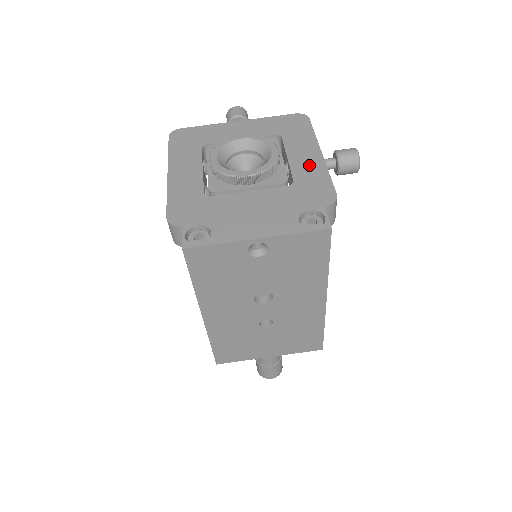
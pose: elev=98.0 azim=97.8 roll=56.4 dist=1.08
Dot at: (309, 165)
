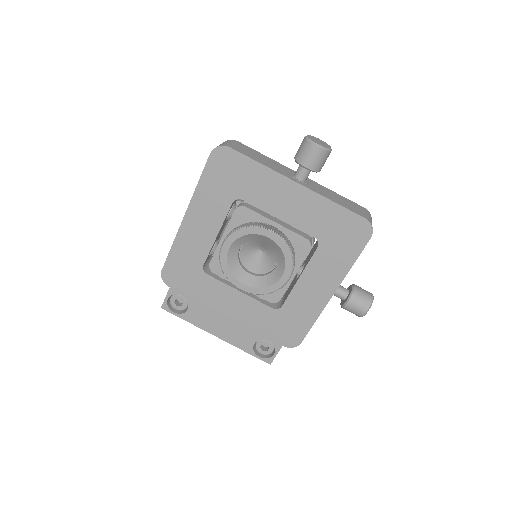
Dot at: (309, 300)
